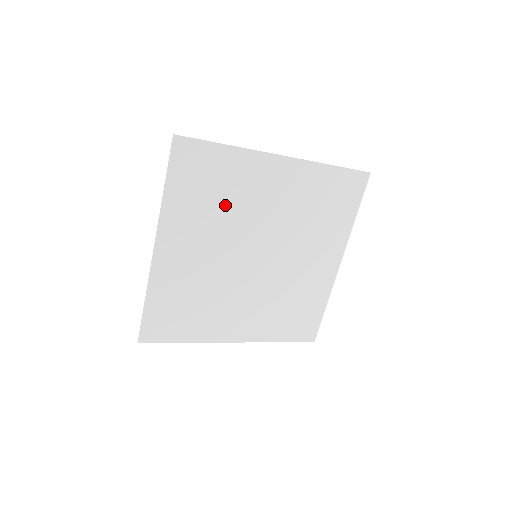
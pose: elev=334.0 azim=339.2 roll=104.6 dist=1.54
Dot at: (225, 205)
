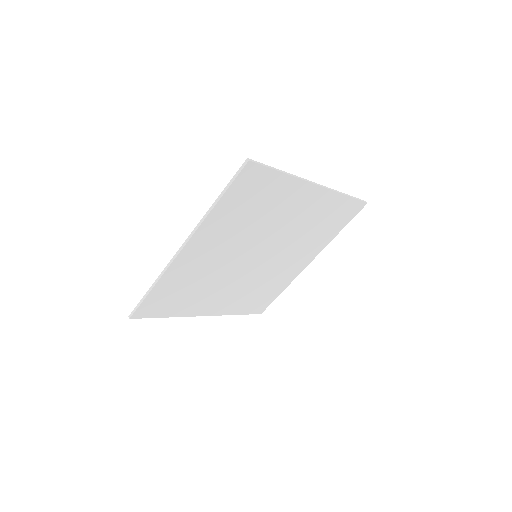
Dot at: (256, 219)
